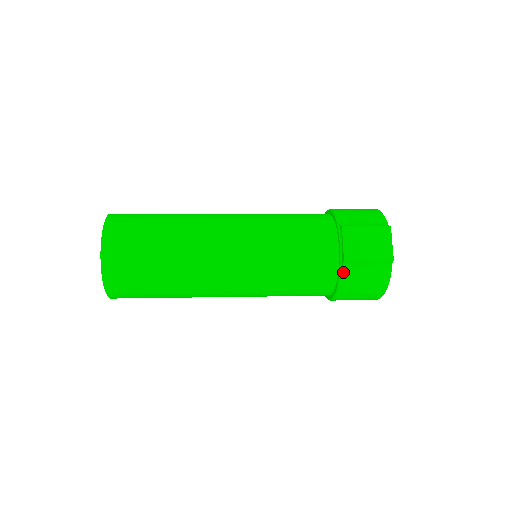
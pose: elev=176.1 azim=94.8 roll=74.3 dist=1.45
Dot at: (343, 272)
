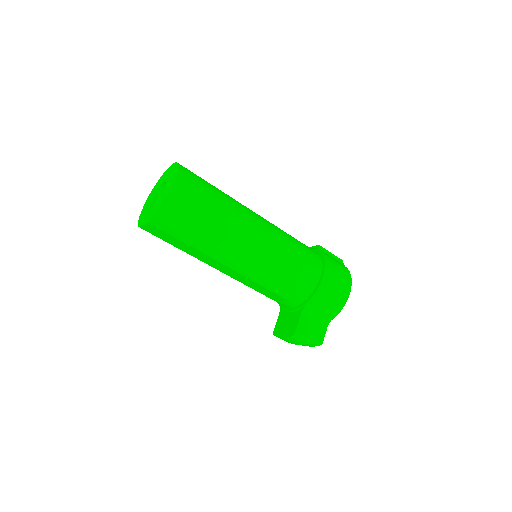
Dot at: (322, 252)
